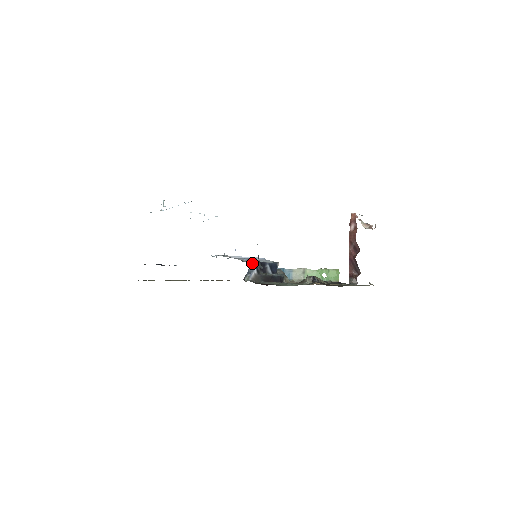
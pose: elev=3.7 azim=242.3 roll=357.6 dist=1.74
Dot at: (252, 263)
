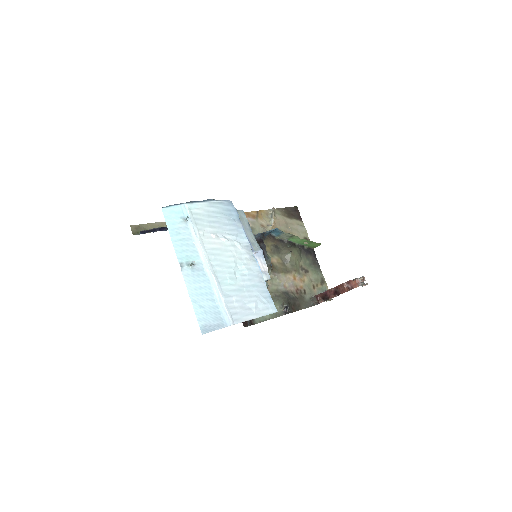
Dot at: occluded
